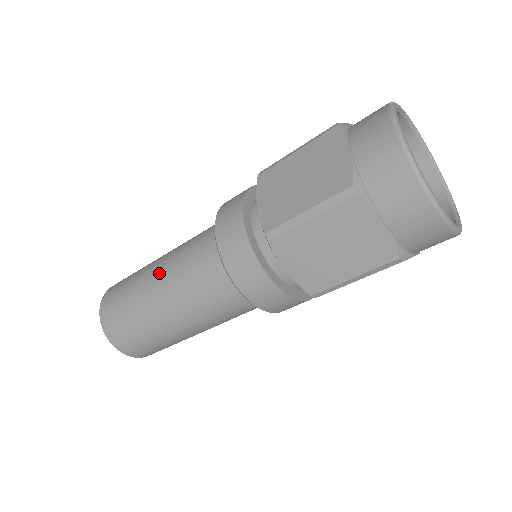
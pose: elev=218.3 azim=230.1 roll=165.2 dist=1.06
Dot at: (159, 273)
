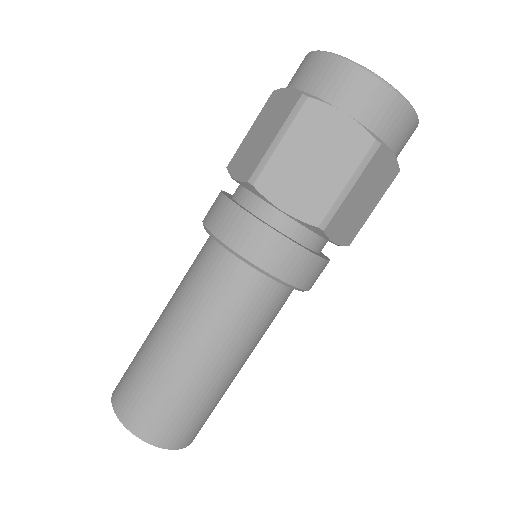
Dot at: occluded
